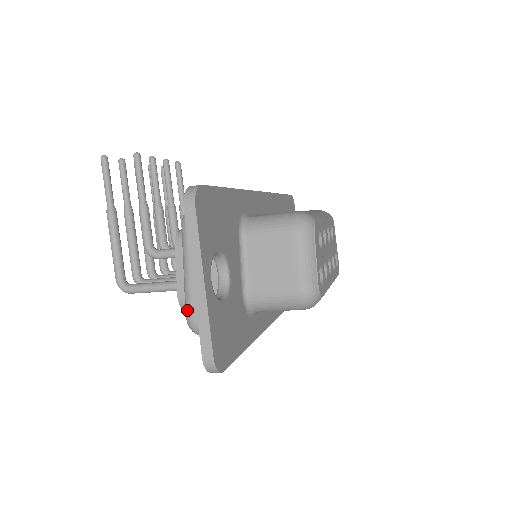
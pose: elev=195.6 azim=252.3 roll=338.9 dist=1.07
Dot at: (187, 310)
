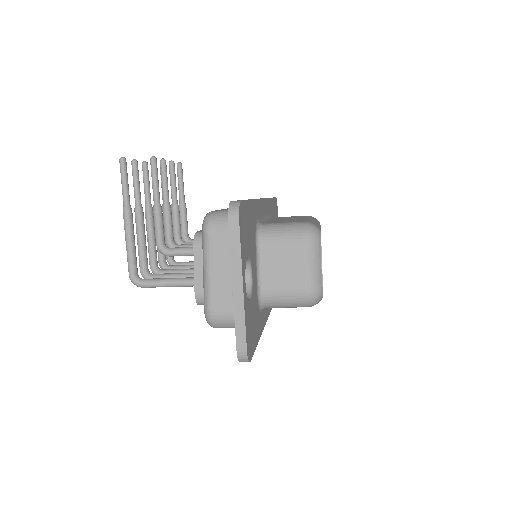
Dot at: (207, 306)
